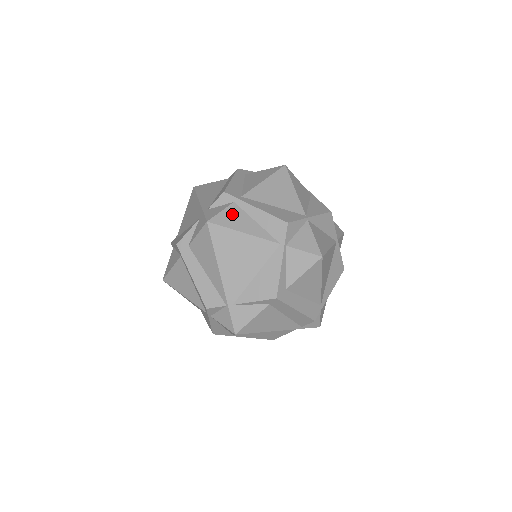
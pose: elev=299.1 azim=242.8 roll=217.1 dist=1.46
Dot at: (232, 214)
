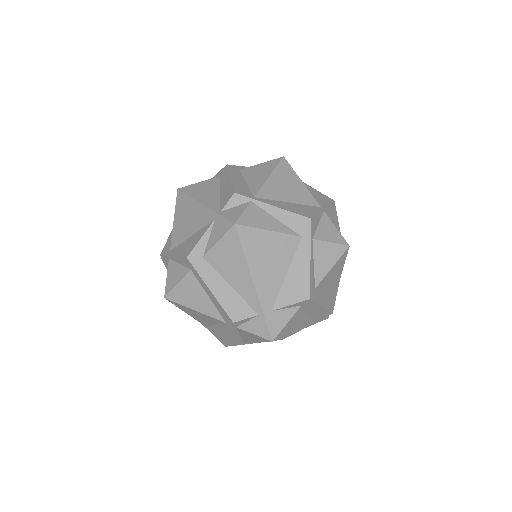
Dot at: occluded
